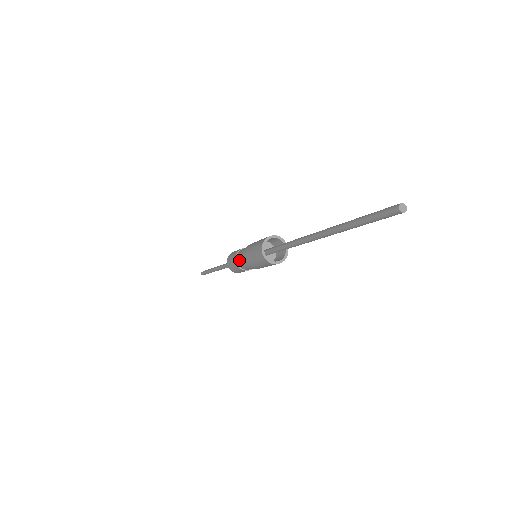
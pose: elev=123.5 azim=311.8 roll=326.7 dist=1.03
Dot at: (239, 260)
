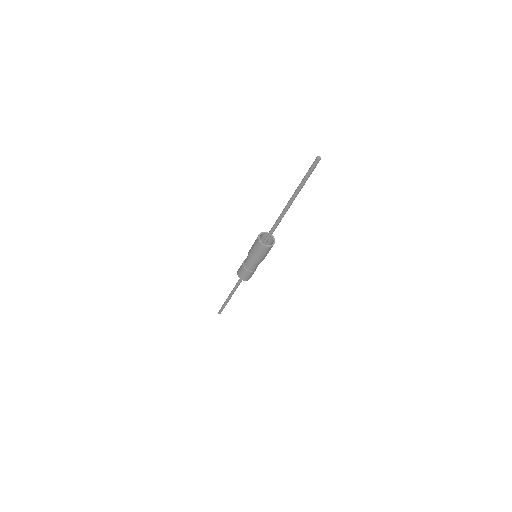
Dot at: (250, 268)
